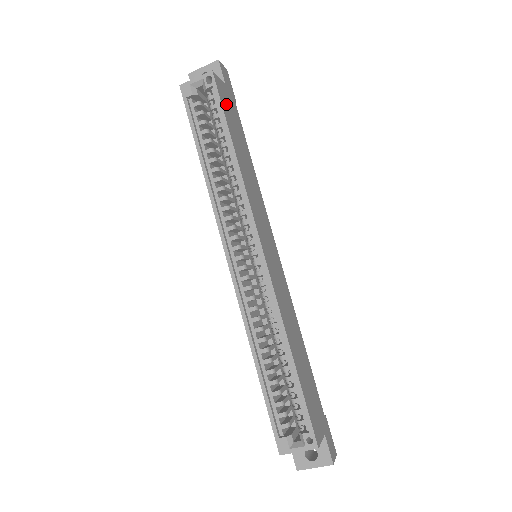
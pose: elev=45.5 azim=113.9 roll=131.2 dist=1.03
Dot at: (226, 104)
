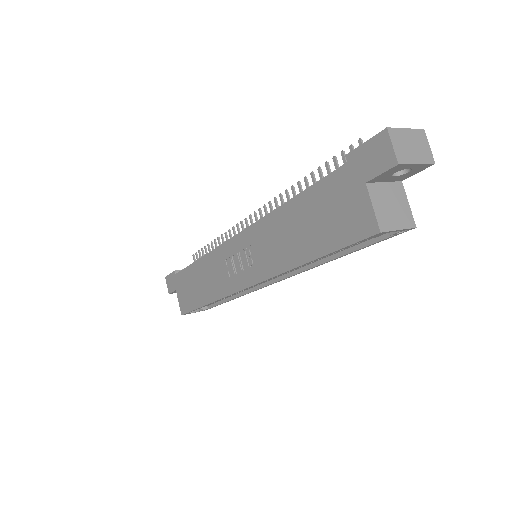
Dot at: occluded
